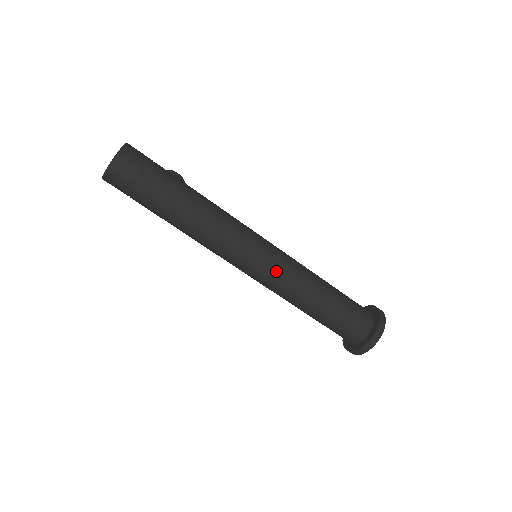
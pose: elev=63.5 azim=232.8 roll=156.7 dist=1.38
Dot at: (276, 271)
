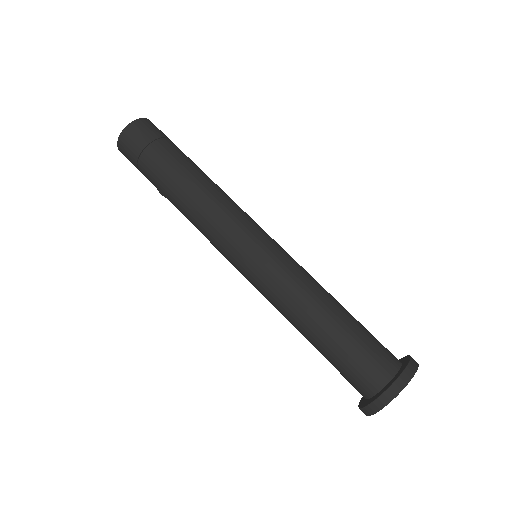
Dot at: (288, 254)
